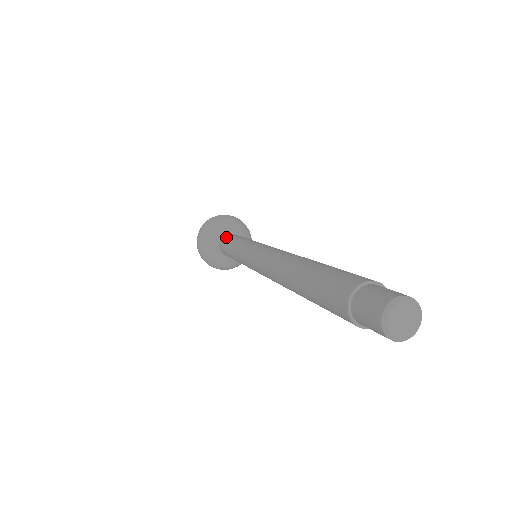
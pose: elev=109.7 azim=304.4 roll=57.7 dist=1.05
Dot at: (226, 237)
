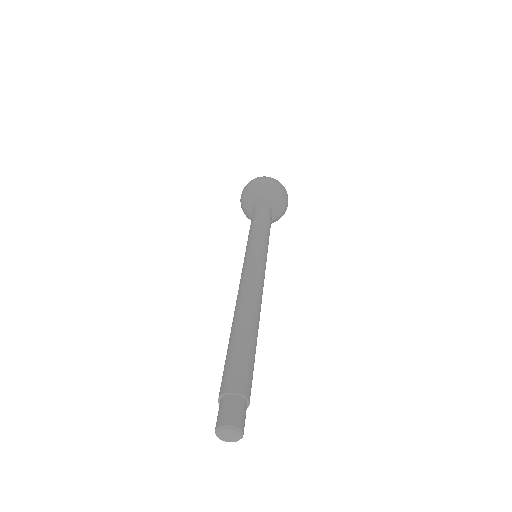
Dot at: occluded
